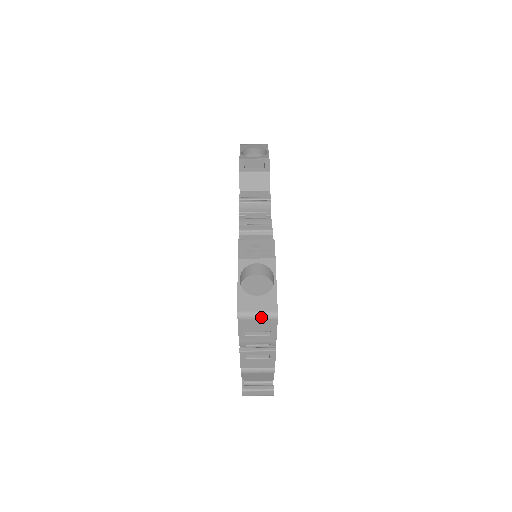
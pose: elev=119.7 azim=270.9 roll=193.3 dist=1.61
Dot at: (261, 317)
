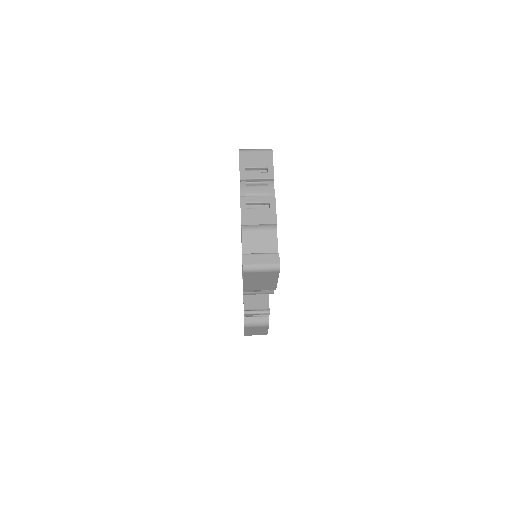
Dot at: (258, 150)
